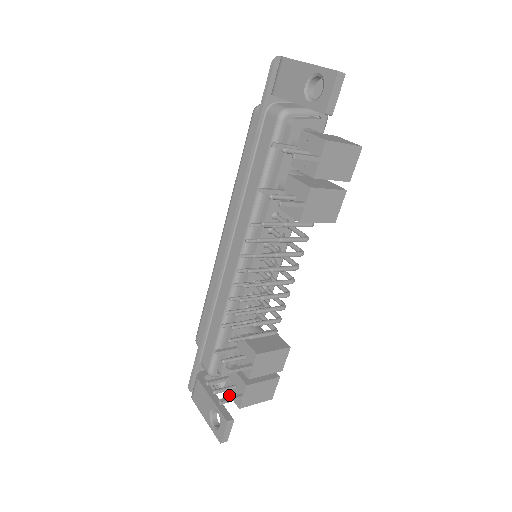
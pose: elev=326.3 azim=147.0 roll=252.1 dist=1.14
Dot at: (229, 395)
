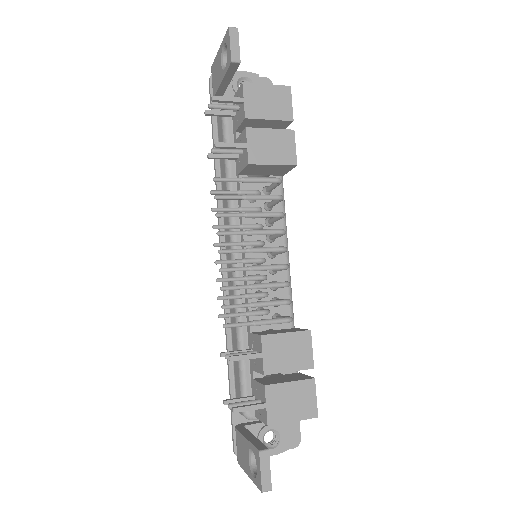
Dot at: (259, 419)
